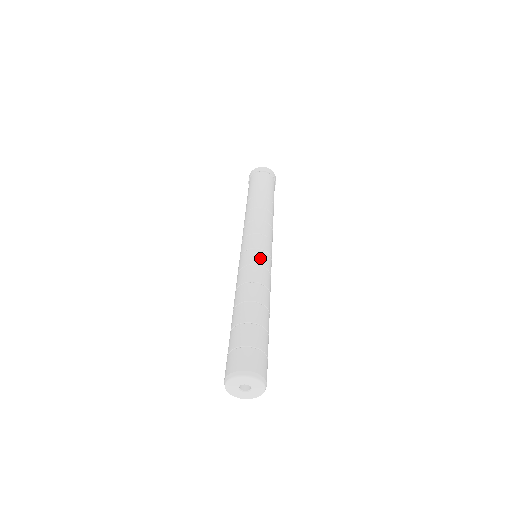
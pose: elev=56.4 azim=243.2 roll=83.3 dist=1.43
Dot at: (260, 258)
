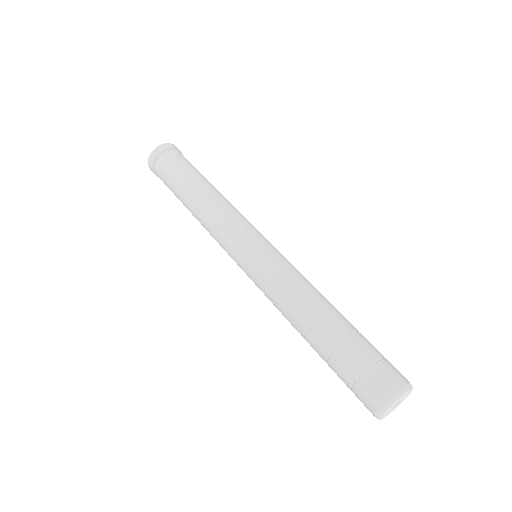
Dot at: (280, 257)
